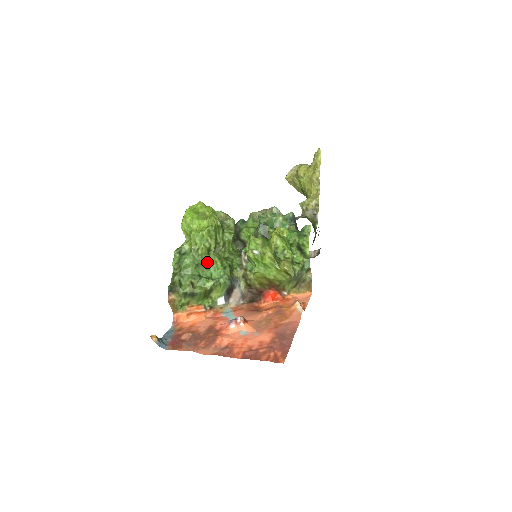
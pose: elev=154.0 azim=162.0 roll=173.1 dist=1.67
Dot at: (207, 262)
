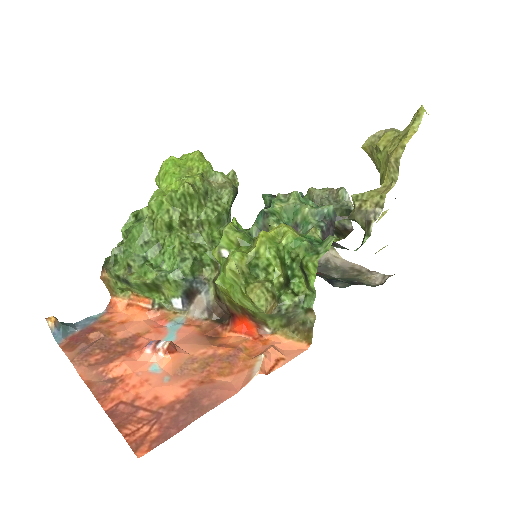
Dot at: (164, 242)
